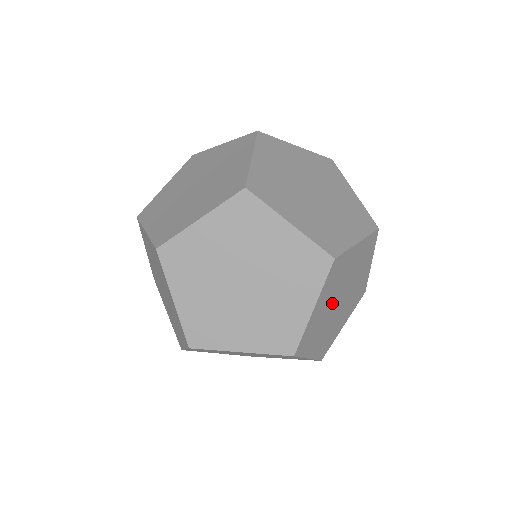
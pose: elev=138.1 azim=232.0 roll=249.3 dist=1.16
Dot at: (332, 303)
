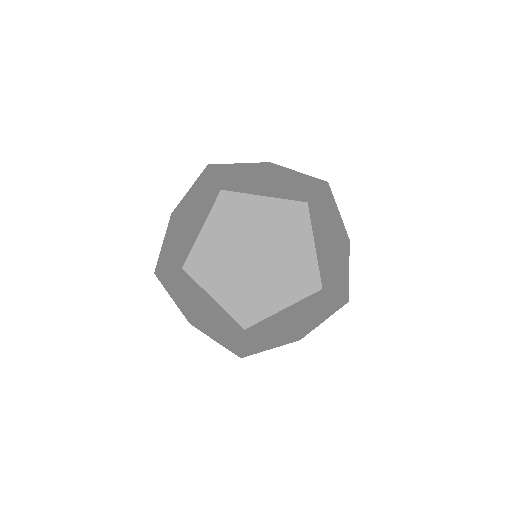
Dot at: (238, 248)
